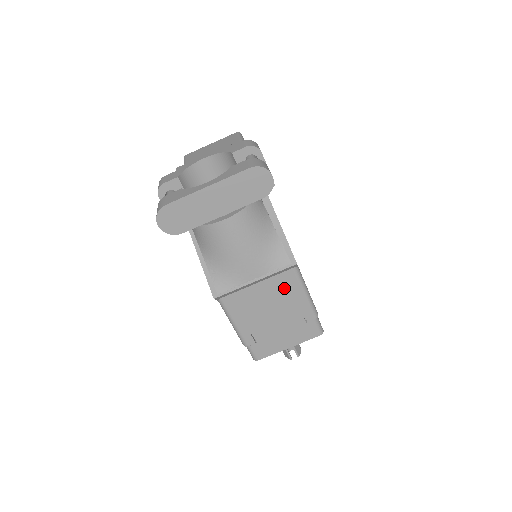
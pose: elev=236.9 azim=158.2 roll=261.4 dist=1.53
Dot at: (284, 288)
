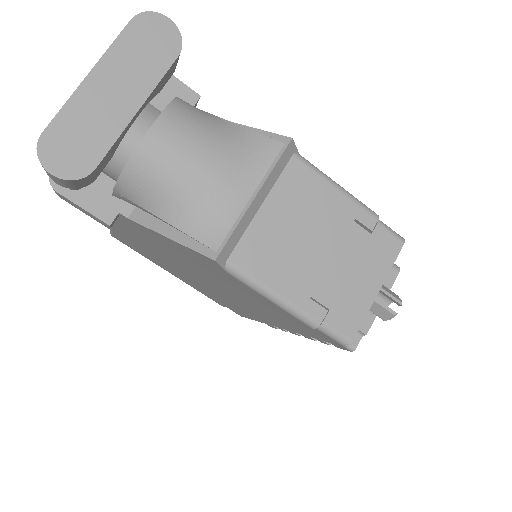
Dot at: (303, 194)
